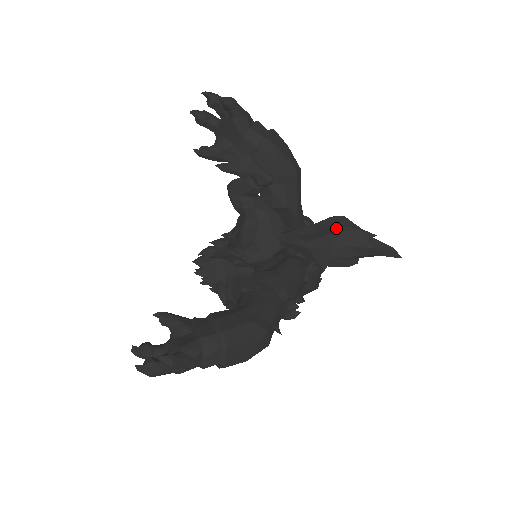
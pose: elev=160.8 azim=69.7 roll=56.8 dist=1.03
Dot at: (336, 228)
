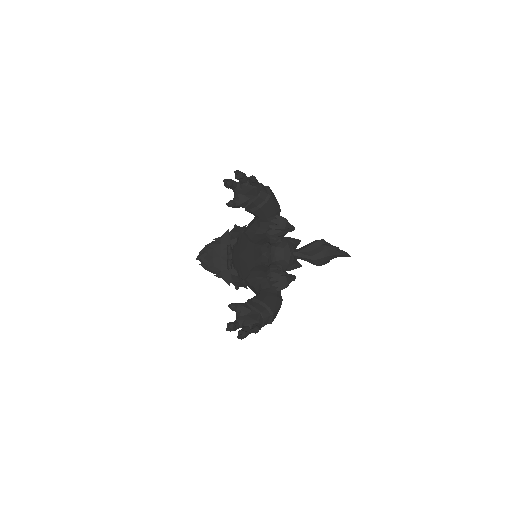
Dot at: (323, 248)
